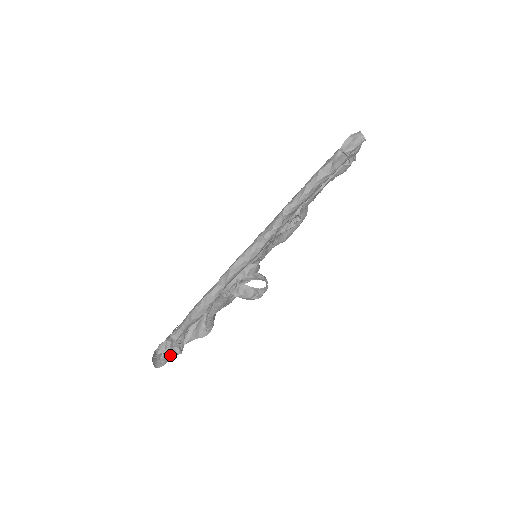
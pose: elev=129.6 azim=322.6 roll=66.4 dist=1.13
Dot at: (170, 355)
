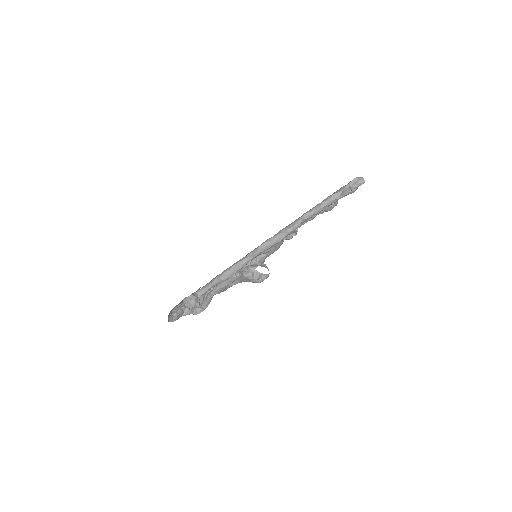
Dot at: (193, 306)
